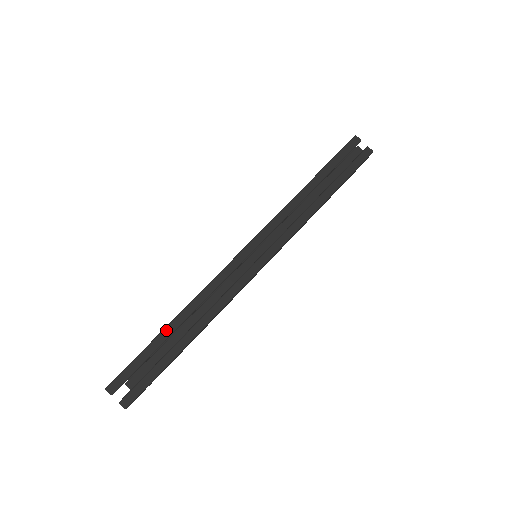
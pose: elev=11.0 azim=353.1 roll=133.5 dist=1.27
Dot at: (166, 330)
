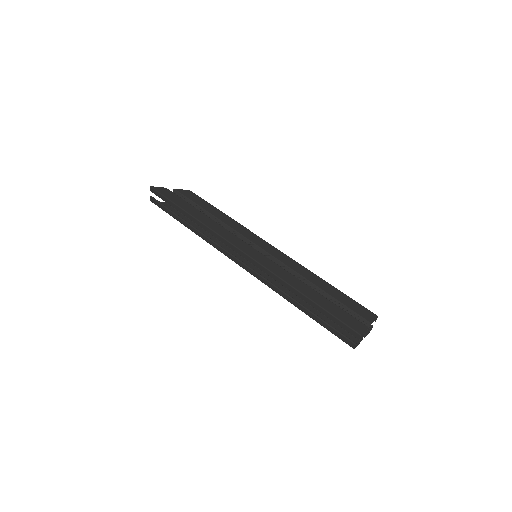
Dot at: (185, 212)
